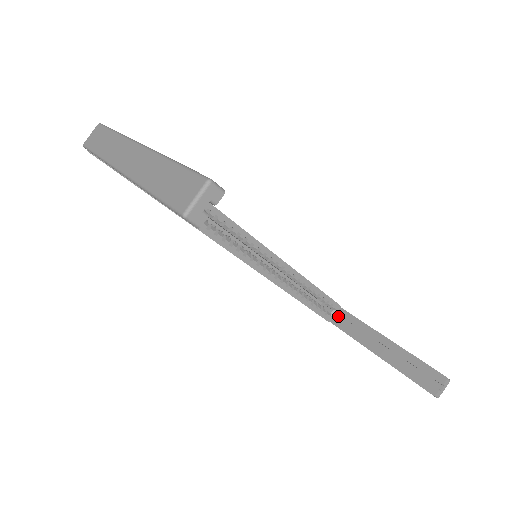
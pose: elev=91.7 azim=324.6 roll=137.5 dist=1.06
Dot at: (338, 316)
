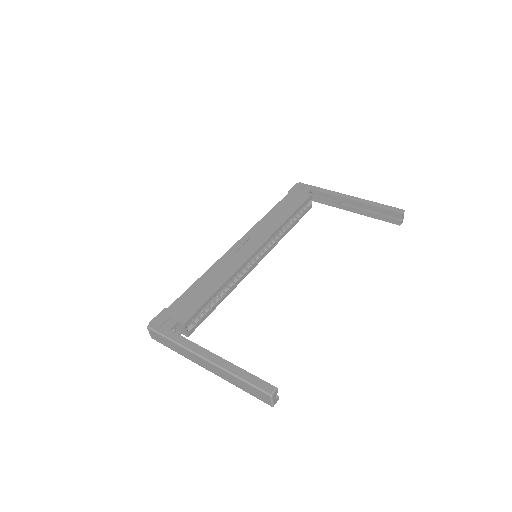
Dot at: (313, 194)
